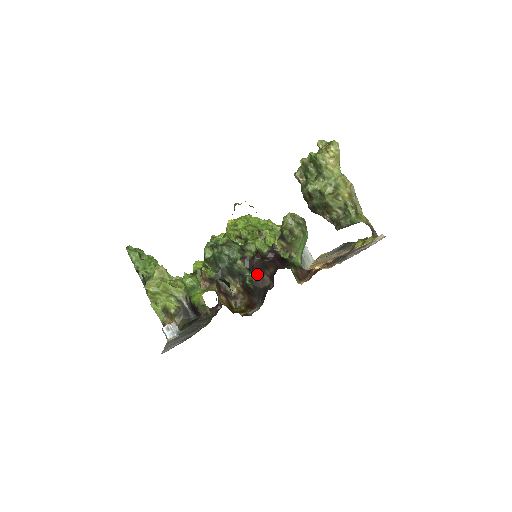
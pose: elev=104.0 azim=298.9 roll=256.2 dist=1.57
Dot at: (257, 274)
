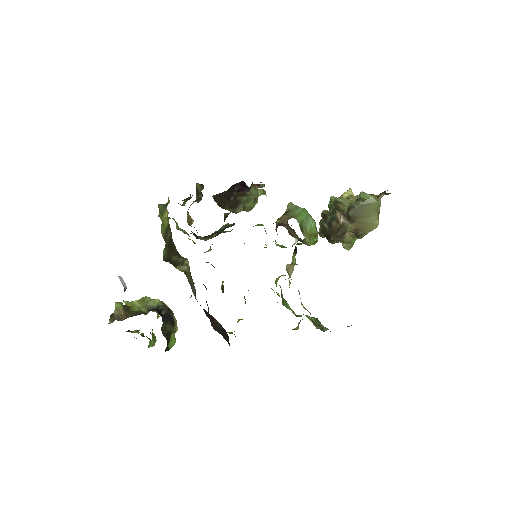
Dot at: occluded
